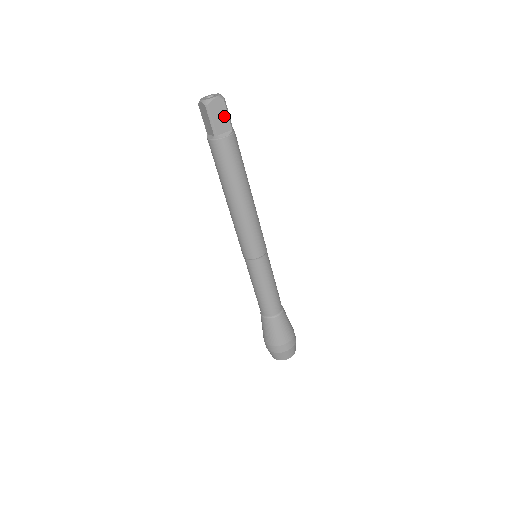
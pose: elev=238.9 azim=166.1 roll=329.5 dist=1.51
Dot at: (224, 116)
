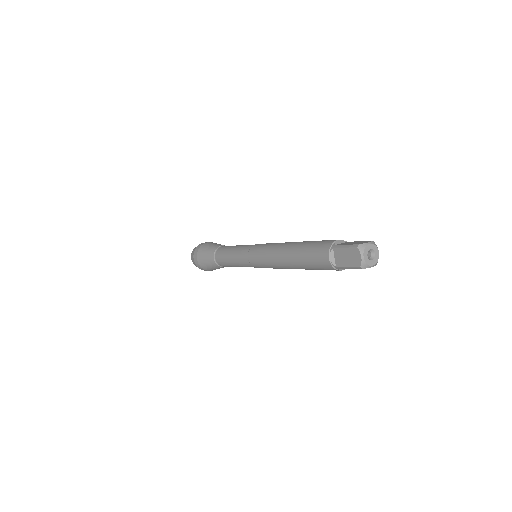
Dot at: occluded
